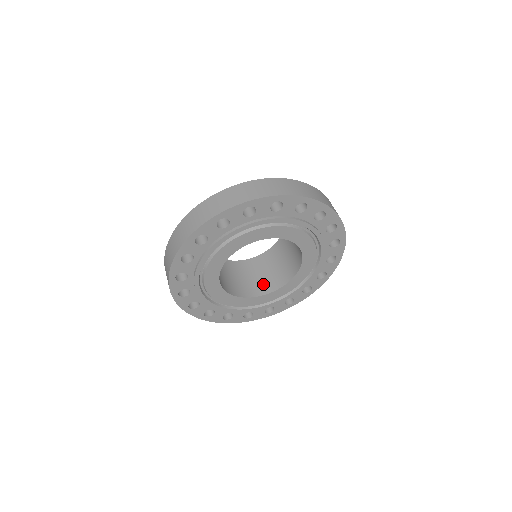
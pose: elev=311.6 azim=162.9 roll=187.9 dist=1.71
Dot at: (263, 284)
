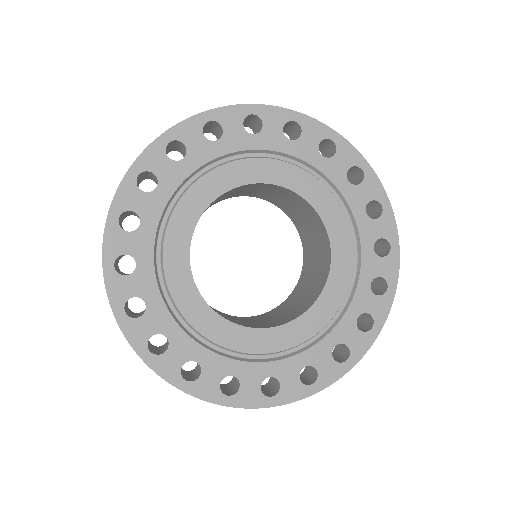
Dot at: (242, 323)
